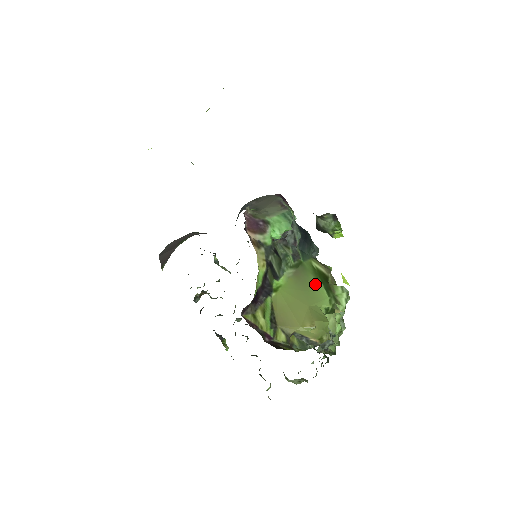
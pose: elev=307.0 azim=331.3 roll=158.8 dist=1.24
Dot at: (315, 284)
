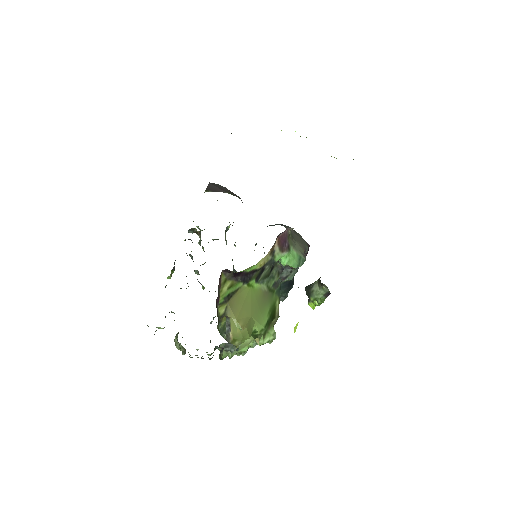
Dot at: (267, 311)
